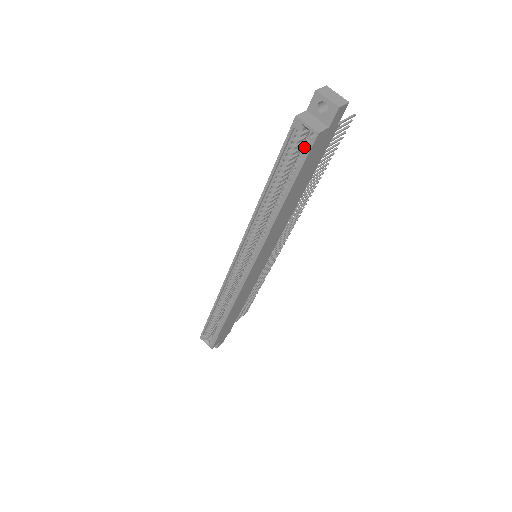
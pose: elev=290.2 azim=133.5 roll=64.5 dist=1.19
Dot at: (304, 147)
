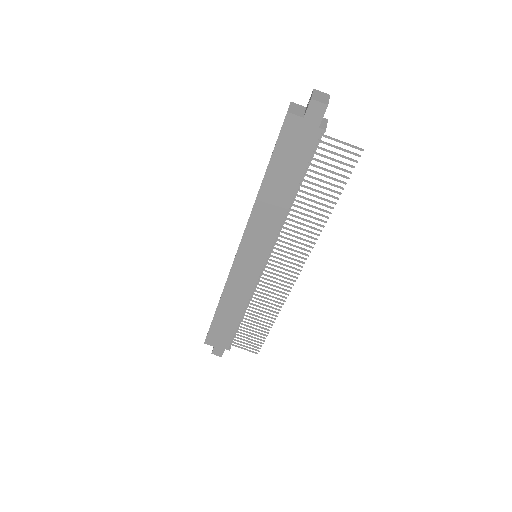
Dot at: (284, 129)
